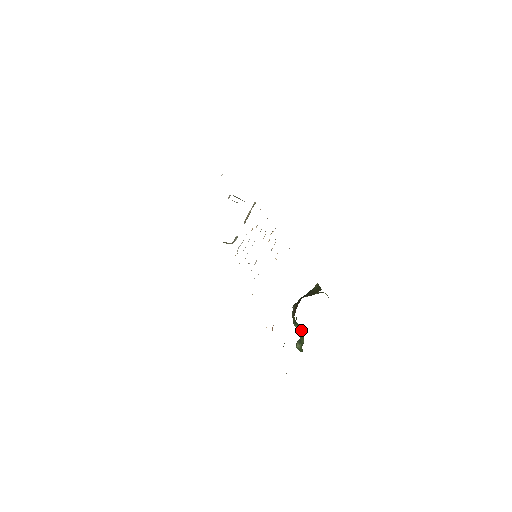
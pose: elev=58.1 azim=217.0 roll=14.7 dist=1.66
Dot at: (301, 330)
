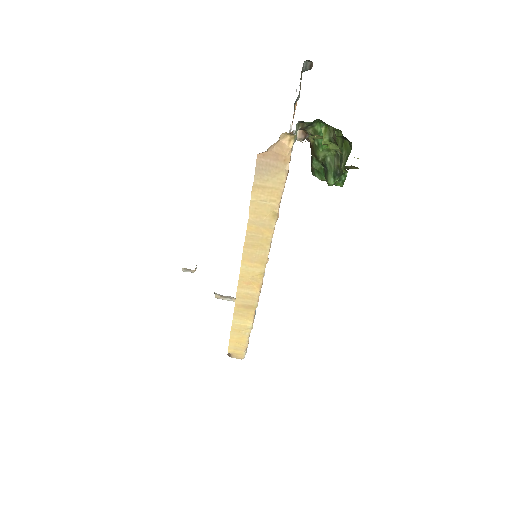
Dot at: (337, 161)
